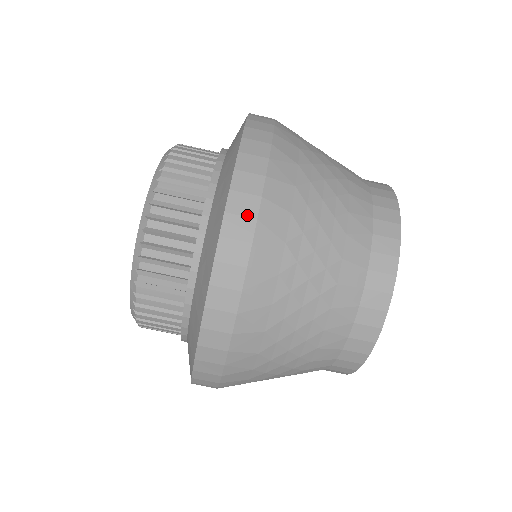
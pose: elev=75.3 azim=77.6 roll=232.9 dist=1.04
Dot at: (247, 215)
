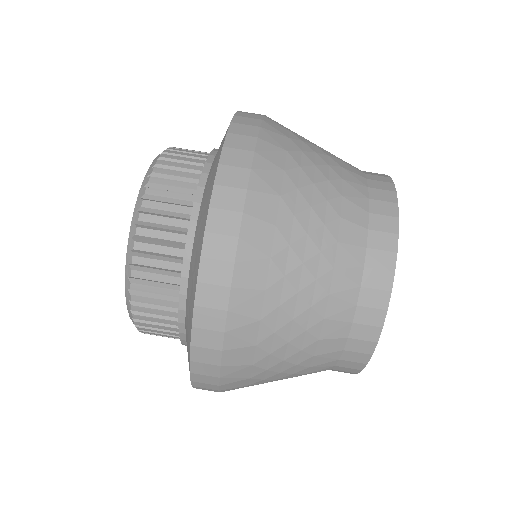
Dot at: occluded
